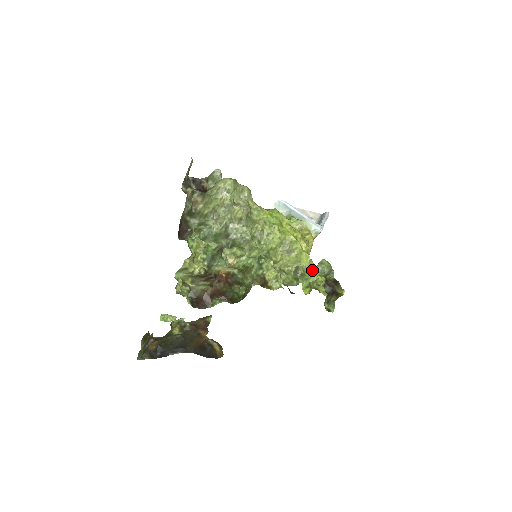
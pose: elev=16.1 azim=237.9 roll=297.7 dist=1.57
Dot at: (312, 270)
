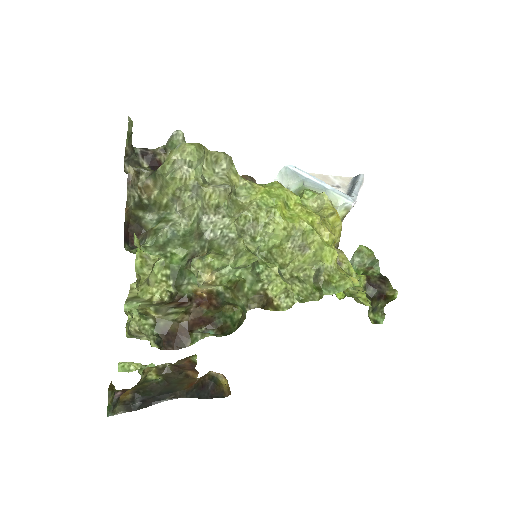
Dot at: (343, 271)
